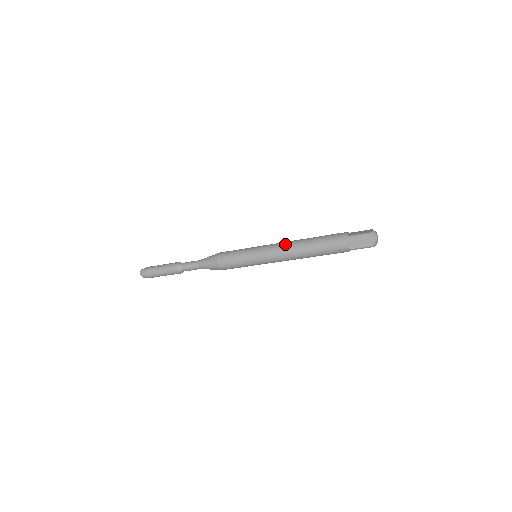
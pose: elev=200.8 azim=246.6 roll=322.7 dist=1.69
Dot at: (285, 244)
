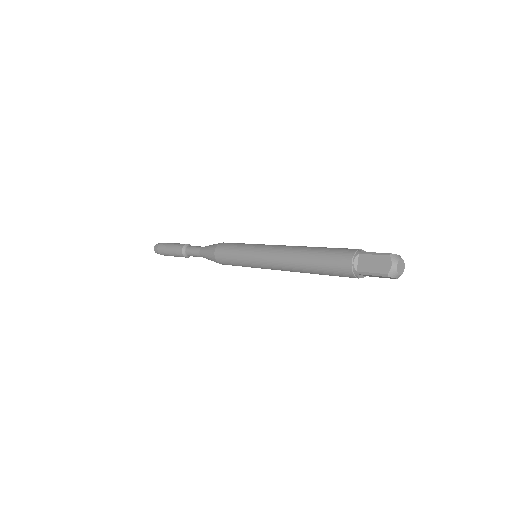
Dot at: (287, 246)
